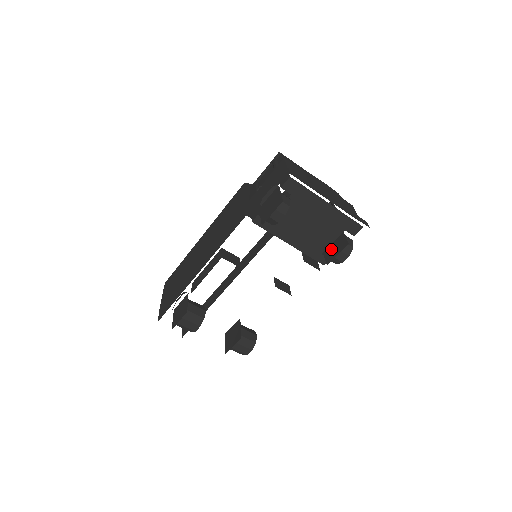
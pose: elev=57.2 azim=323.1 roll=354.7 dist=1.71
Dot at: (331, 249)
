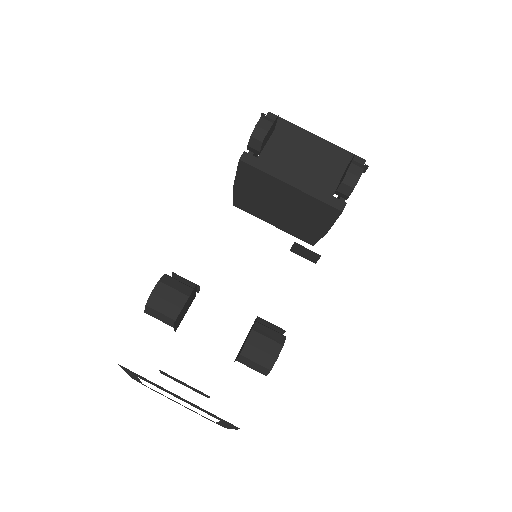
Dot at: (341, 179)
